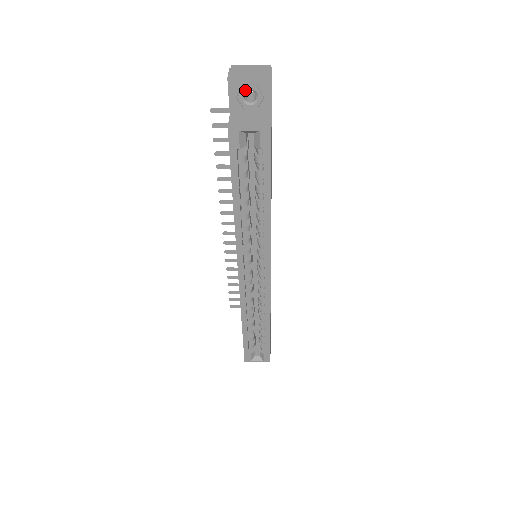
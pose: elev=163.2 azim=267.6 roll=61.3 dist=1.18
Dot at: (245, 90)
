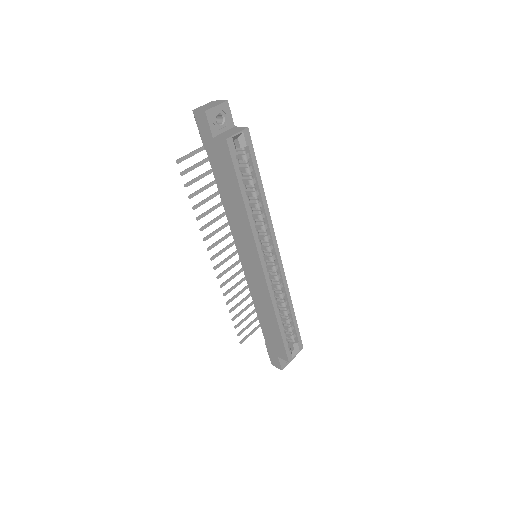
Dot at: (216, 115)
